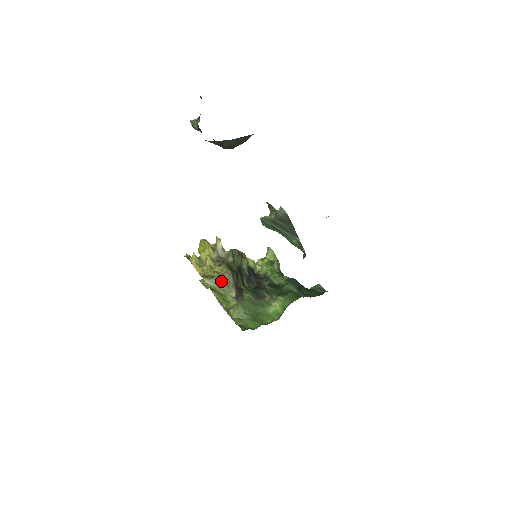
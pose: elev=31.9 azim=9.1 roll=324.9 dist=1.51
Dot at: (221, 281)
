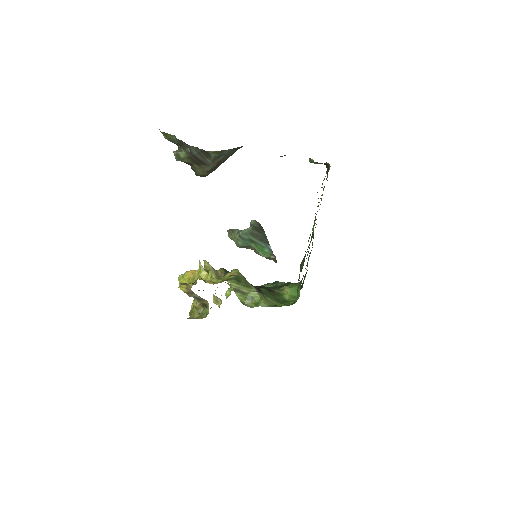
Dot at: (241, 280)
